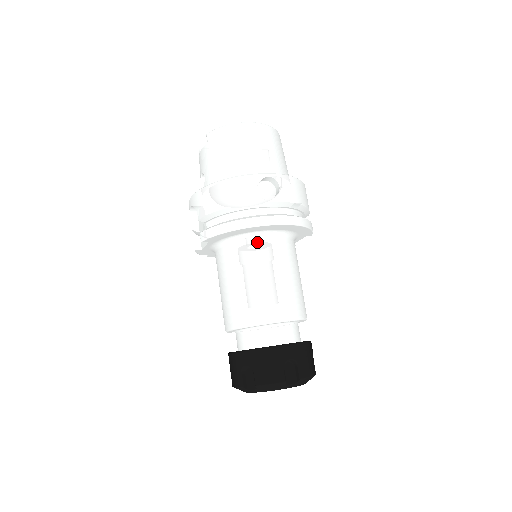
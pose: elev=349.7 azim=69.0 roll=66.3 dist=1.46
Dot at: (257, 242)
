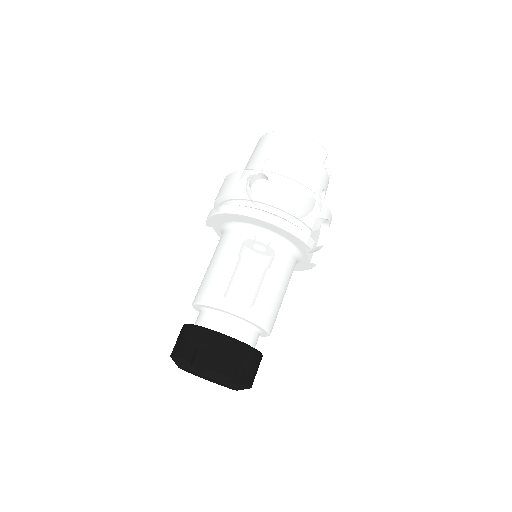
Dot at: (236, 232)
